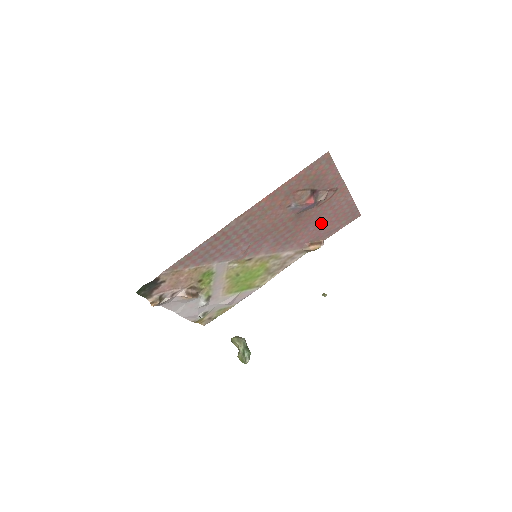
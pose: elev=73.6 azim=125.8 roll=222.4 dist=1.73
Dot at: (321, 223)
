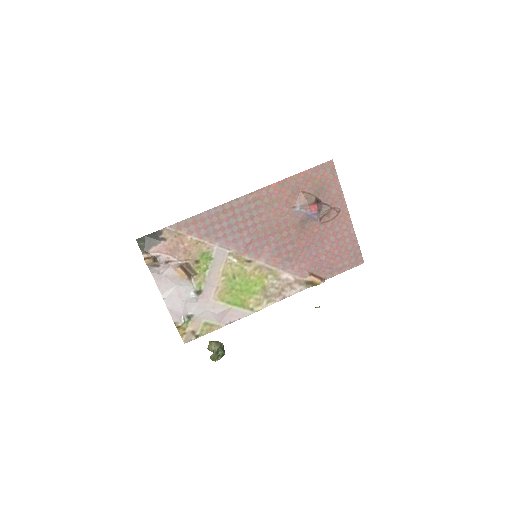
Dot at: (323, 251)
